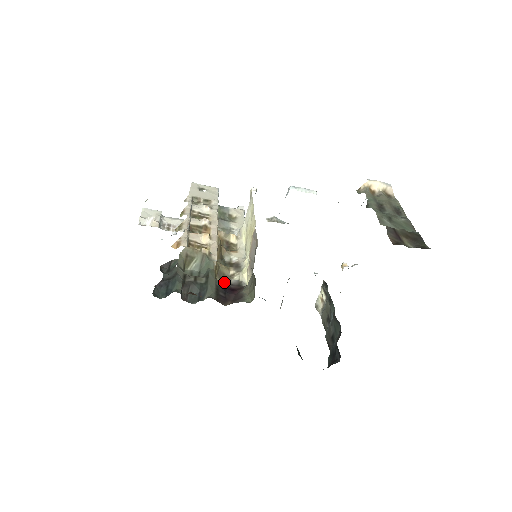
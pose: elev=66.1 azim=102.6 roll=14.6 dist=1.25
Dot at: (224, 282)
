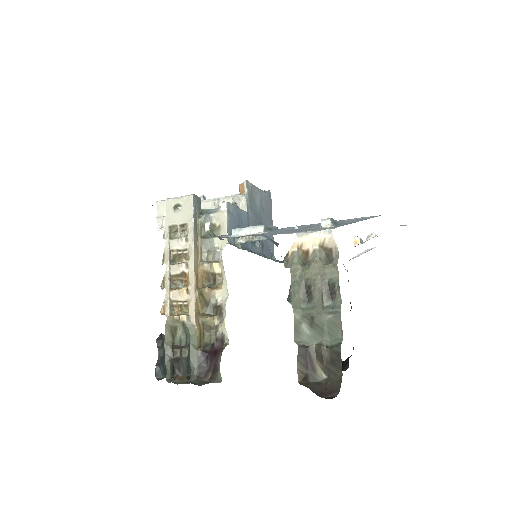
Dot at: (211, 336)
